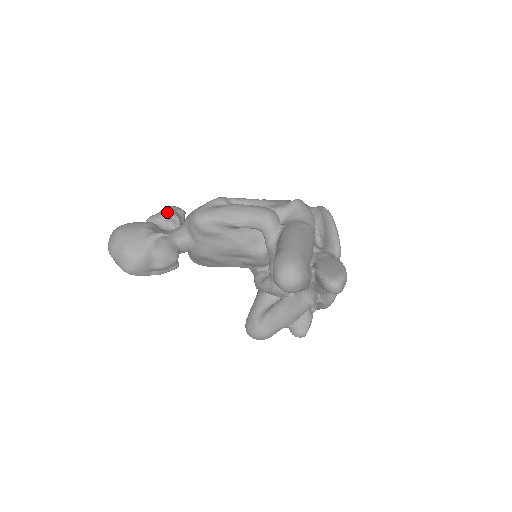
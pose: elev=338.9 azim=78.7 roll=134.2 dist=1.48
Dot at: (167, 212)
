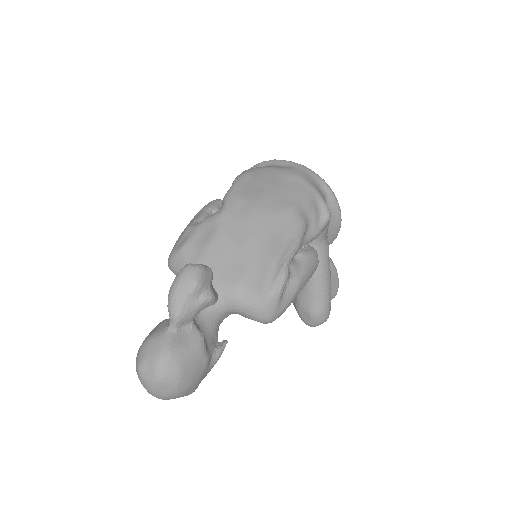
Dot at: (210, 304)
